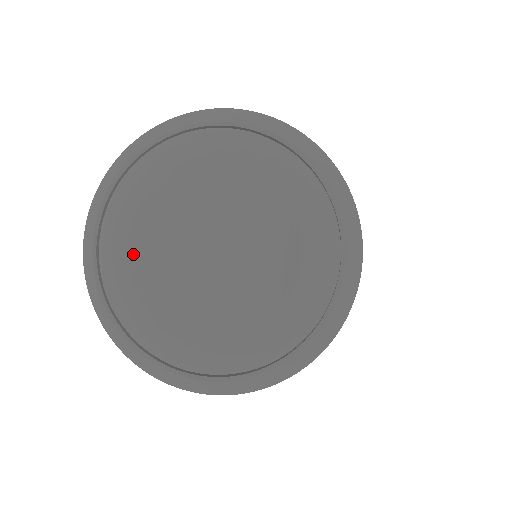
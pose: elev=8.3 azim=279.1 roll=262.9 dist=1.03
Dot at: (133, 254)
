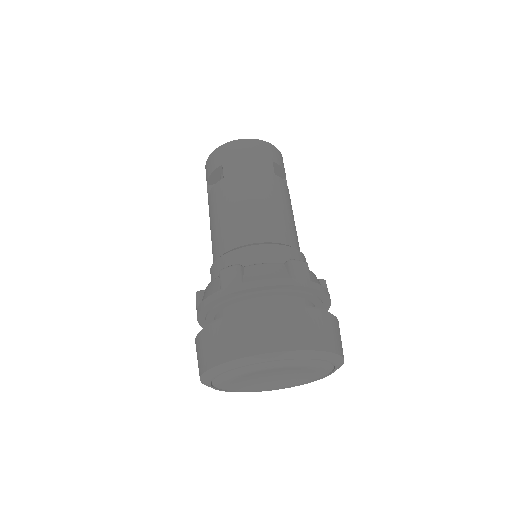
Dot at: (232, 384)
